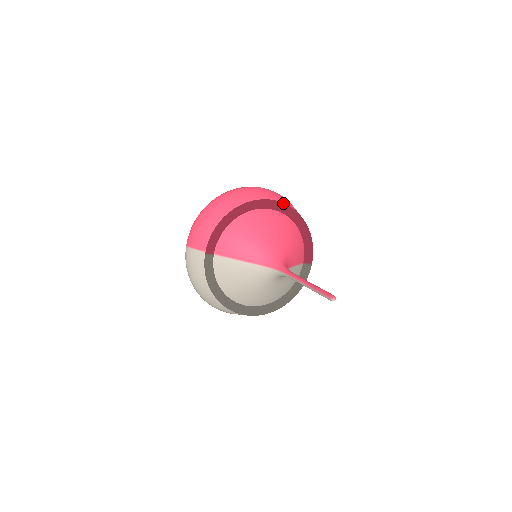
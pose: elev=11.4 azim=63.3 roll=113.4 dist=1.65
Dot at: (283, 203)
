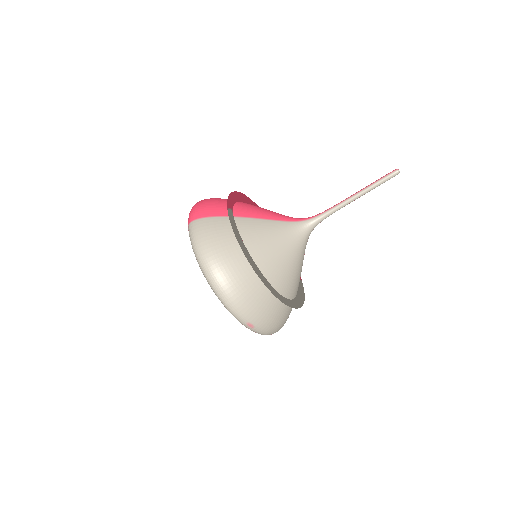
Dot at: occluded
